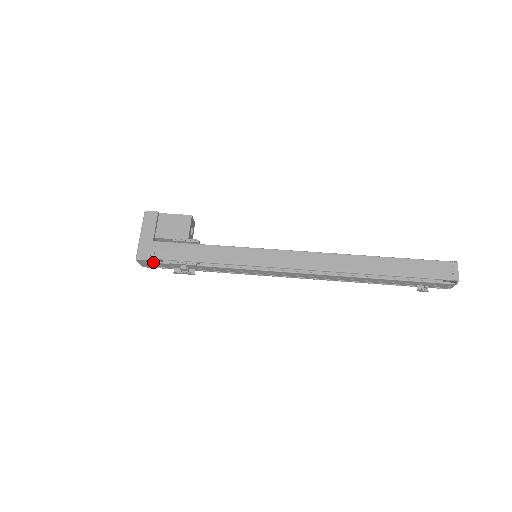
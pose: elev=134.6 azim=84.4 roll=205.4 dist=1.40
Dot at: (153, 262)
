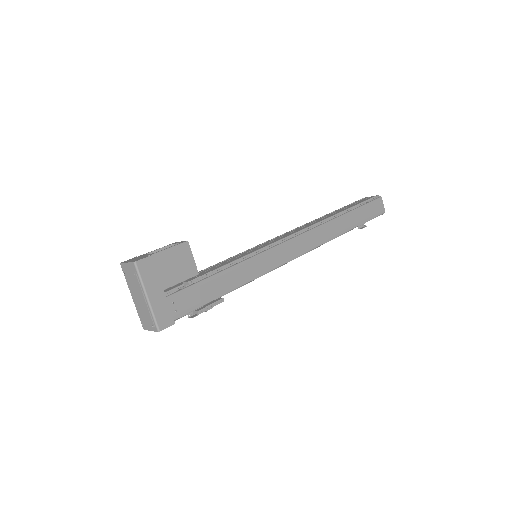
Dot at: occluded
